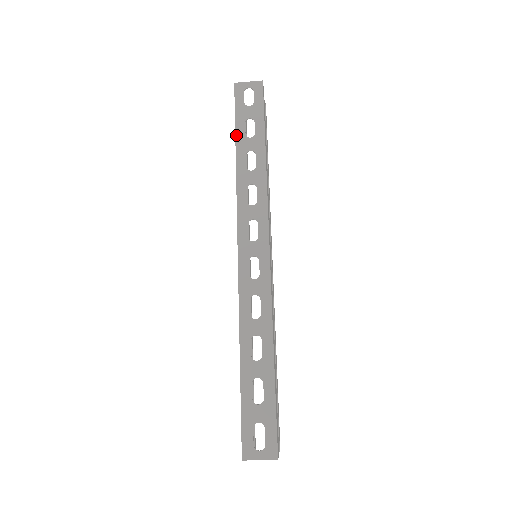
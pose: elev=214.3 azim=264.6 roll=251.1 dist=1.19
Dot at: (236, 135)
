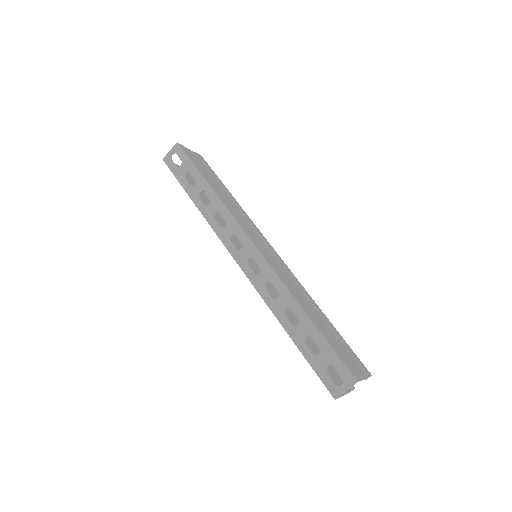
Dot at: (185, 191)
